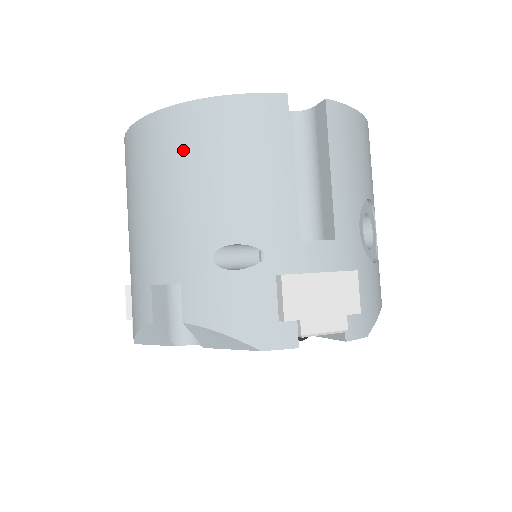
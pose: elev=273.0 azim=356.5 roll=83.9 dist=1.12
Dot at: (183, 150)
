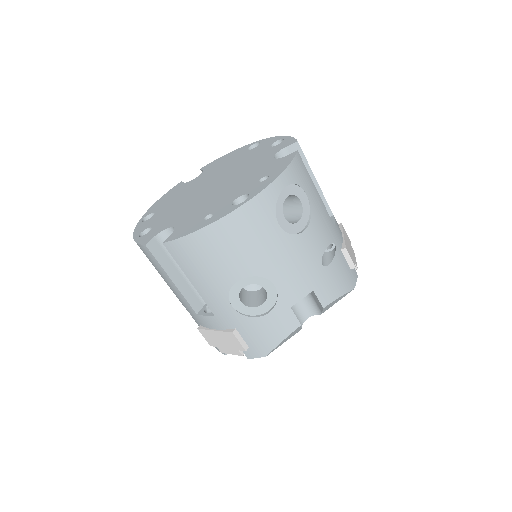
Dot at: occluded
